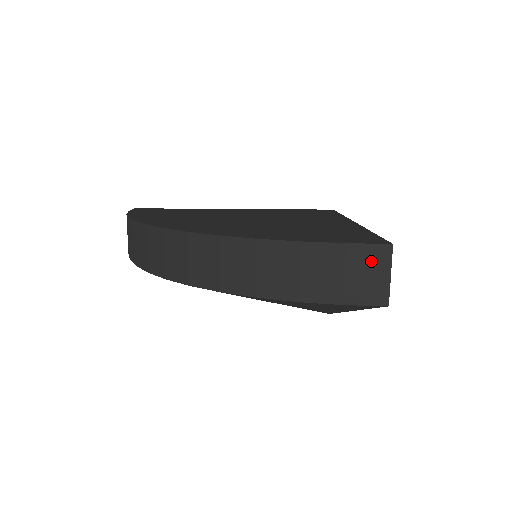
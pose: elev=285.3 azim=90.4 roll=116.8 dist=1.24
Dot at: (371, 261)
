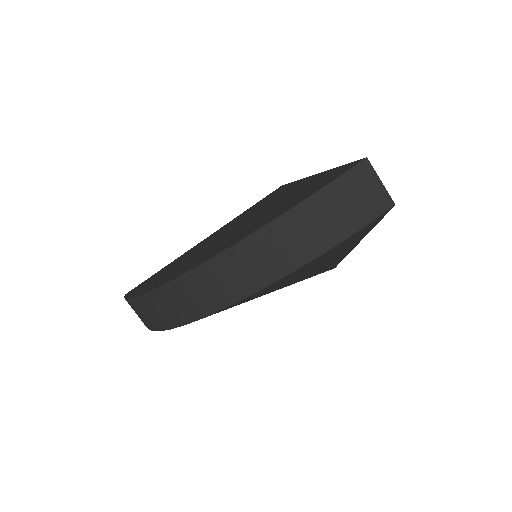
Dot at: (360, 181)
